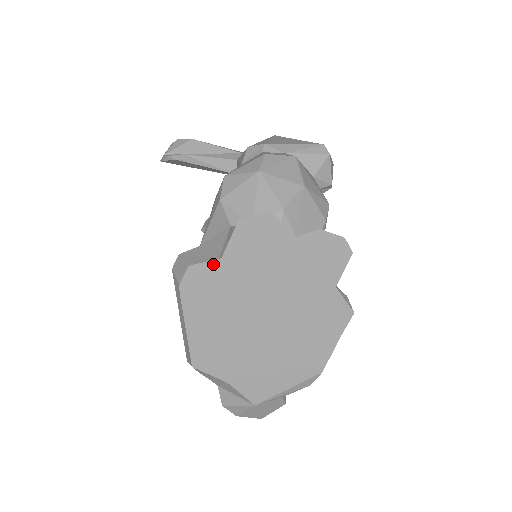
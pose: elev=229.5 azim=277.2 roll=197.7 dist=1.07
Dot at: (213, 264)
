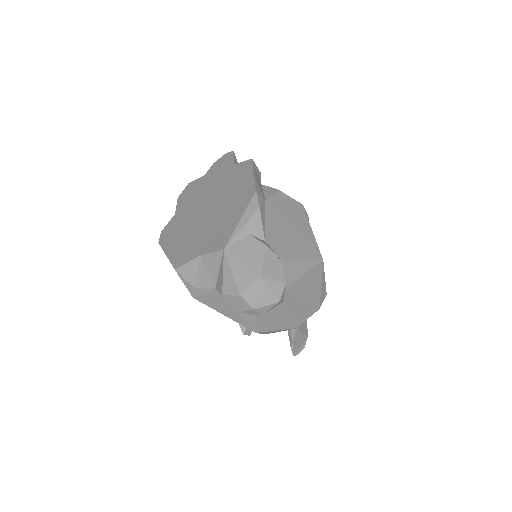
Dot at: (172, 220)
